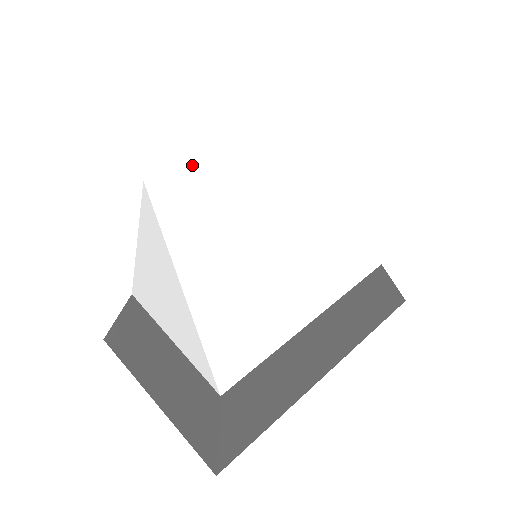
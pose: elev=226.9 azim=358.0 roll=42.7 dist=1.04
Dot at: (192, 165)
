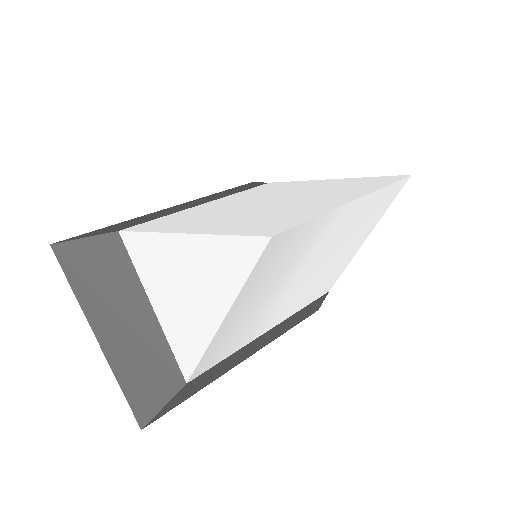
Dot at: (306, 225)
